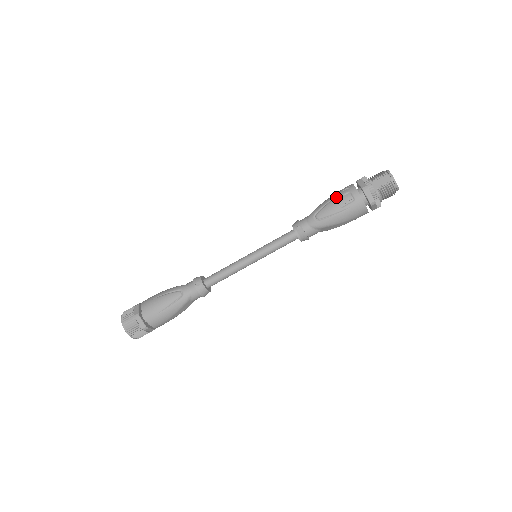
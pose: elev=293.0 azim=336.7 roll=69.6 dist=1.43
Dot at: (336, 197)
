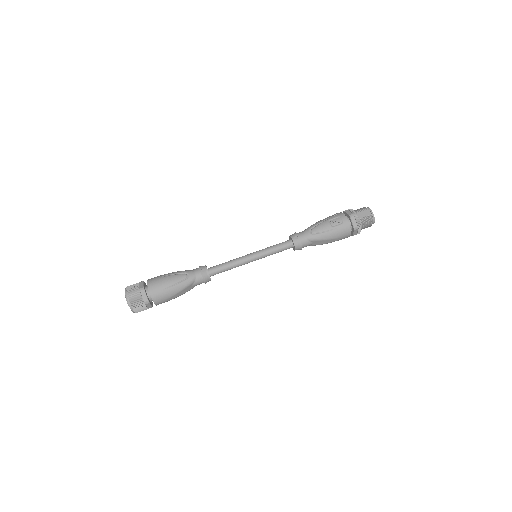
Dot at: (328, 219)
